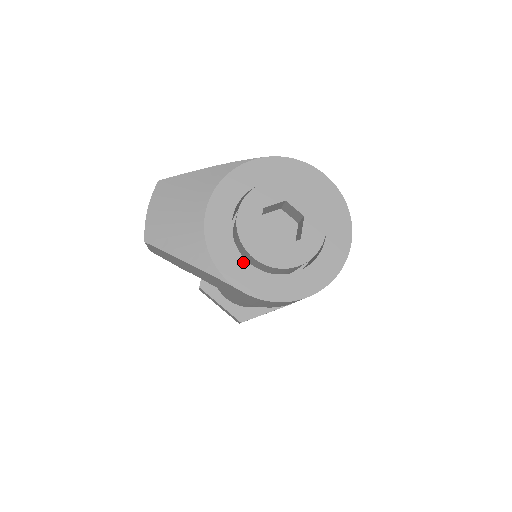
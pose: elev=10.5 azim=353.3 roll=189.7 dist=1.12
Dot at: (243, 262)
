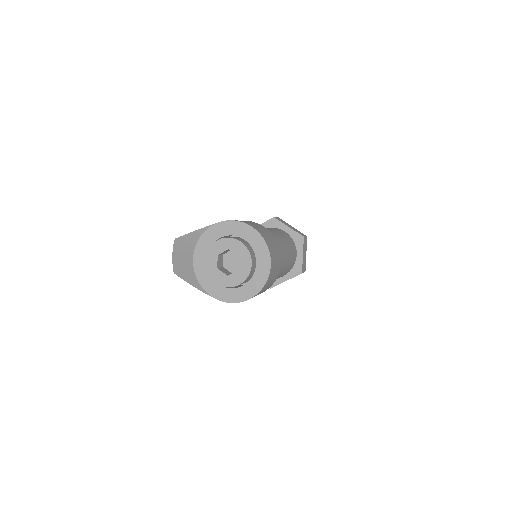
Dot at: (215, 283)
